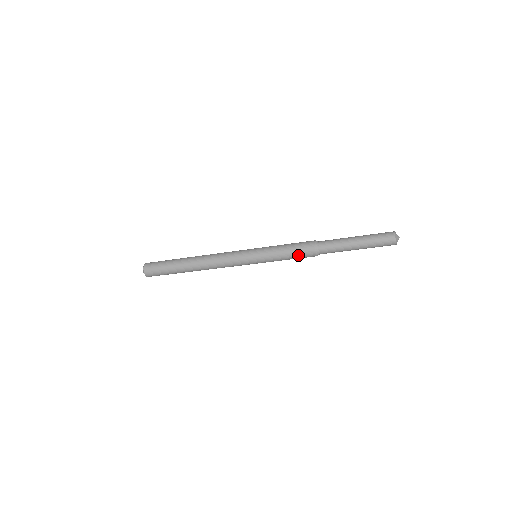
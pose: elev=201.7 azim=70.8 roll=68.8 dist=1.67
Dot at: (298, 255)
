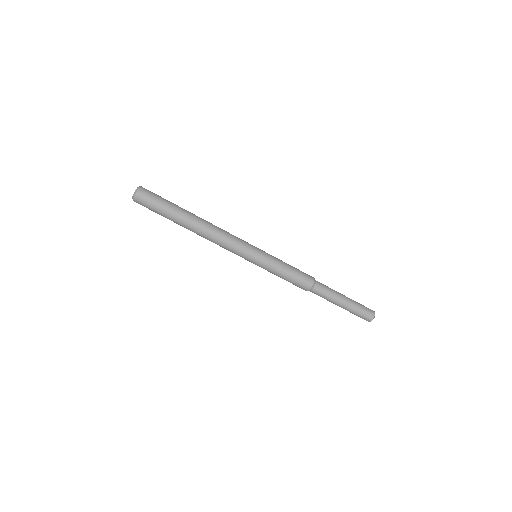
Dot at: (296, 279)
